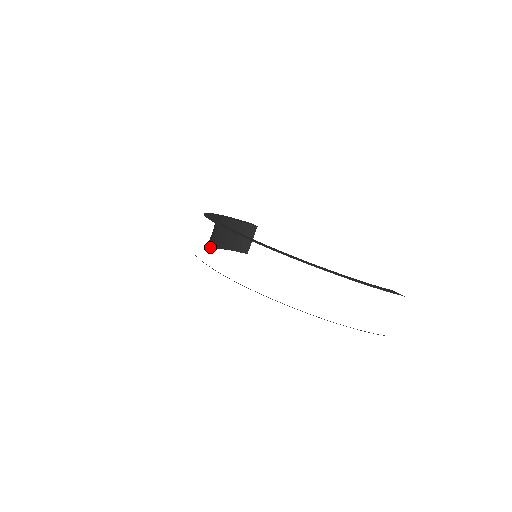
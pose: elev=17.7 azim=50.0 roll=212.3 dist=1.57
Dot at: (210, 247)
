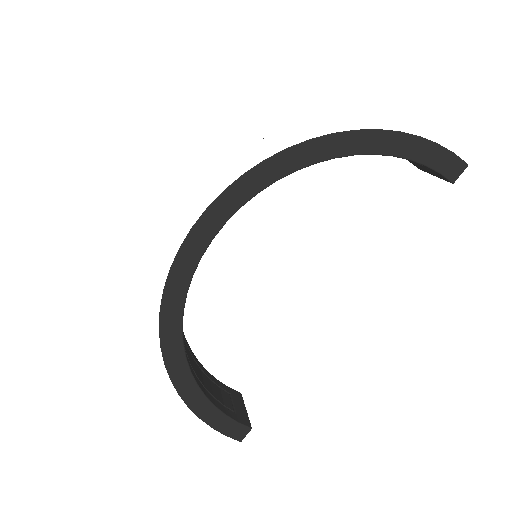
Dot at: (187, 360)
